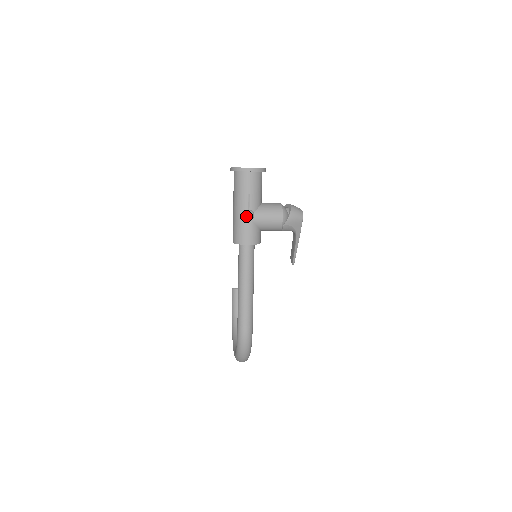
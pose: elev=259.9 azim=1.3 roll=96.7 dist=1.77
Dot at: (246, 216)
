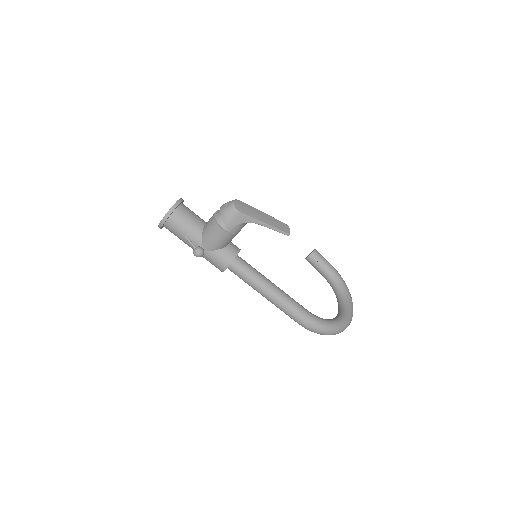
Dot at: occluded
